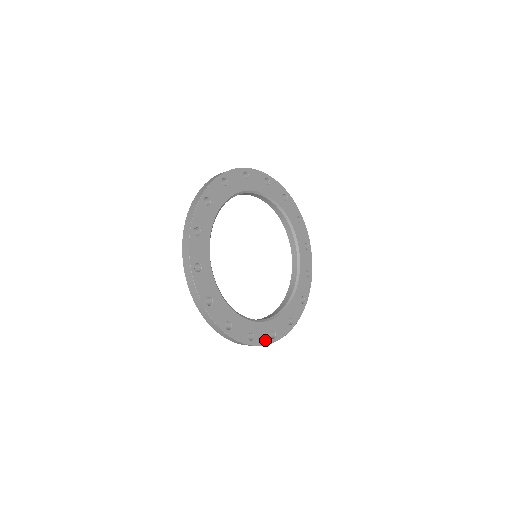
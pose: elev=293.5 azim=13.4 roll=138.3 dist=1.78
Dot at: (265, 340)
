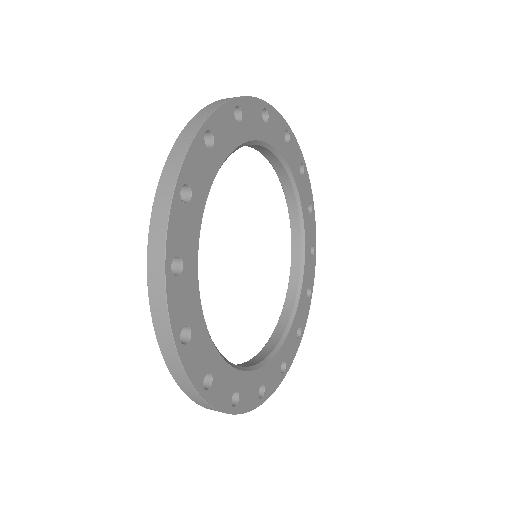
Dot at: (195, 372)
